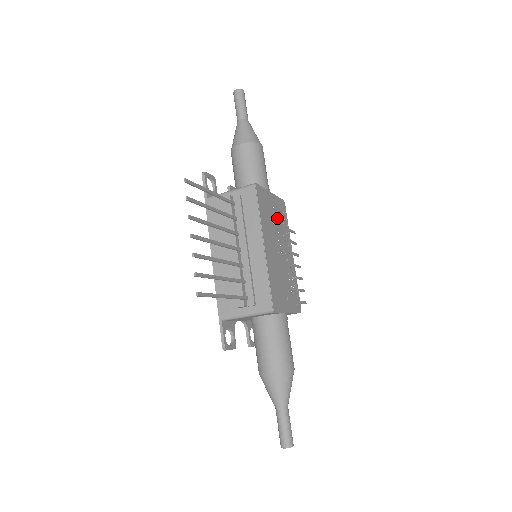
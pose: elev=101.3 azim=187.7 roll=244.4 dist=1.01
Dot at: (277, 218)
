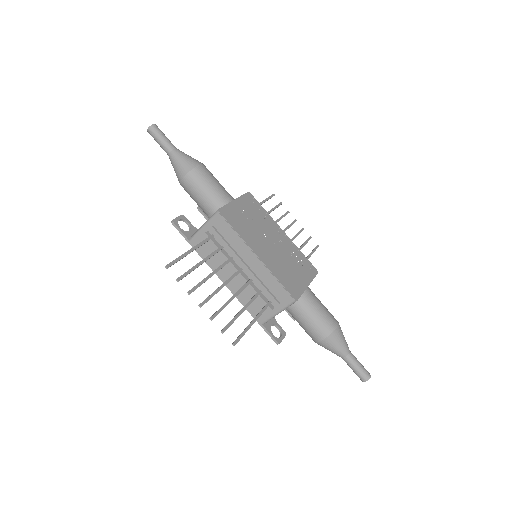
Dot at: (252, 216)
